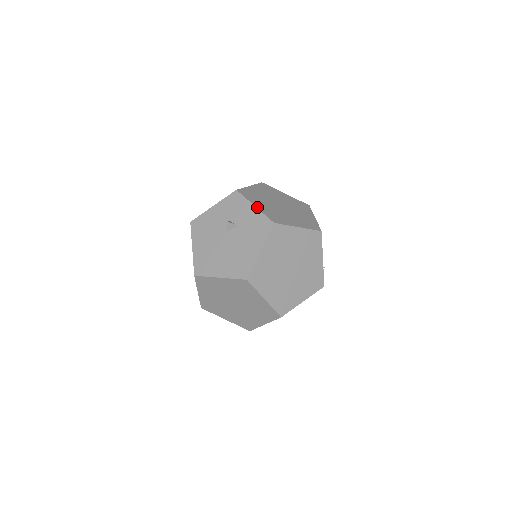
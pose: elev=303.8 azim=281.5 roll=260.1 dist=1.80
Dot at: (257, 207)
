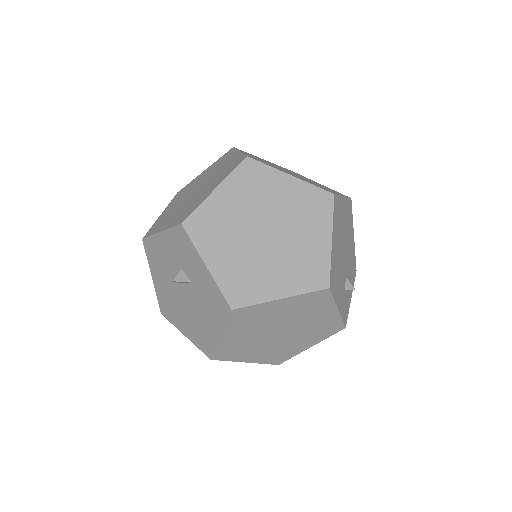
Dot at: (210, 269)
